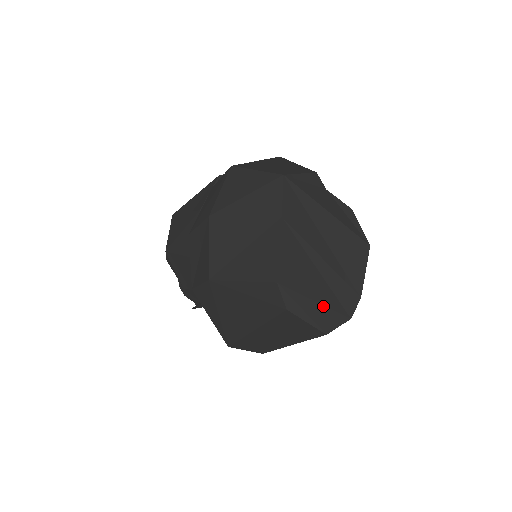
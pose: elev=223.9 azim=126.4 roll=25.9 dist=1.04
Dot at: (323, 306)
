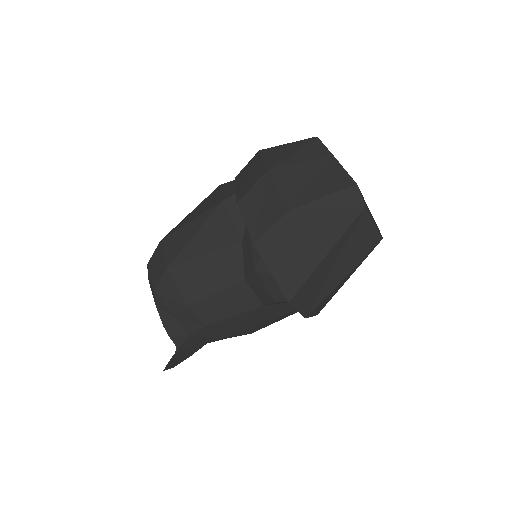
Dot at: (373, 218)
